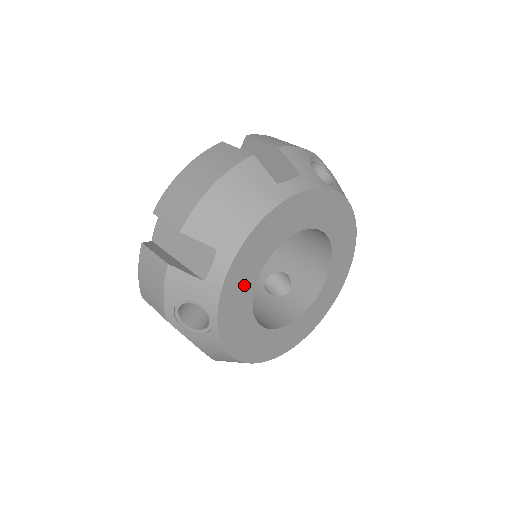
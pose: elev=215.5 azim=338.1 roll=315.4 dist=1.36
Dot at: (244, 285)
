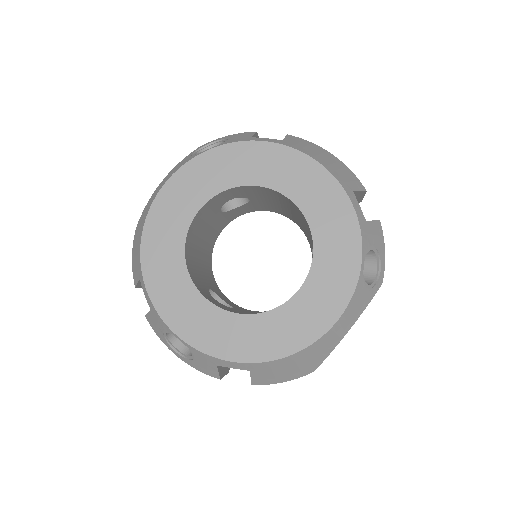
Dot at: (249, 169)
